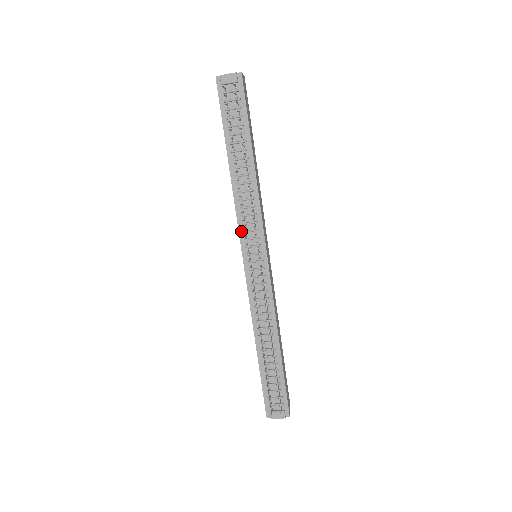
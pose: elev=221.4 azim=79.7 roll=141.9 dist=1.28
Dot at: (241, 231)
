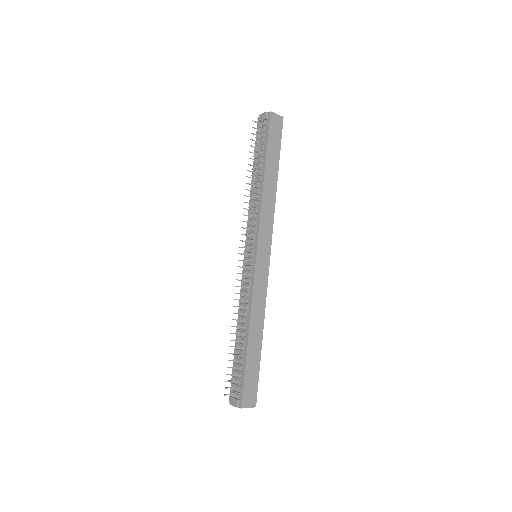
Dot at: (247, 232)
